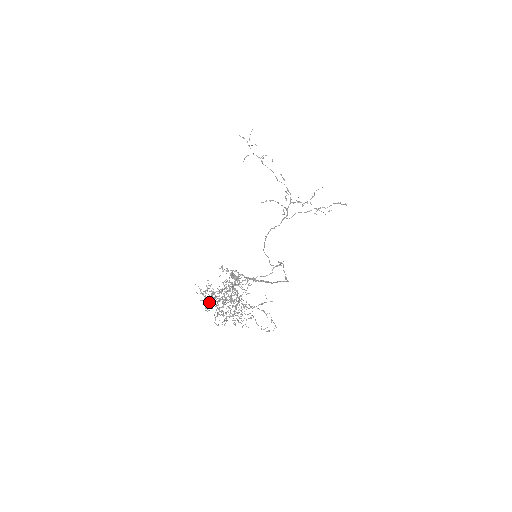
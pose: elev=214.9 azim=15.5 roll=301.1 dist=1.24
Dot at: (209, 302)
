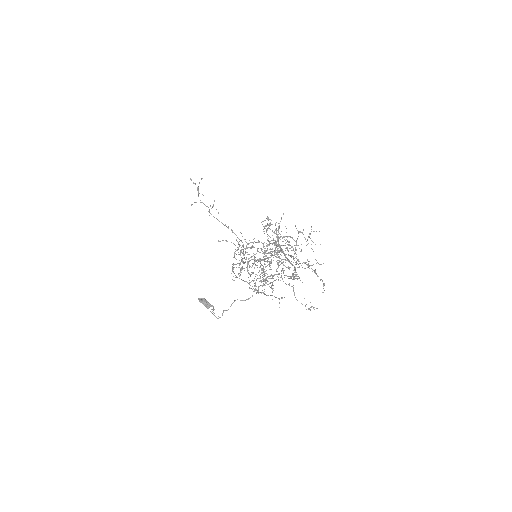
Dot at: (241, 268)
